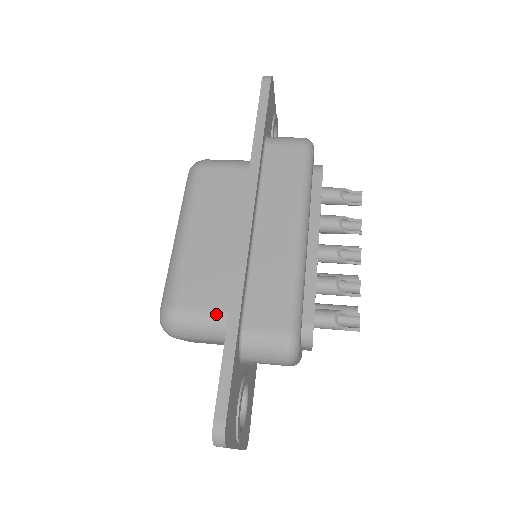
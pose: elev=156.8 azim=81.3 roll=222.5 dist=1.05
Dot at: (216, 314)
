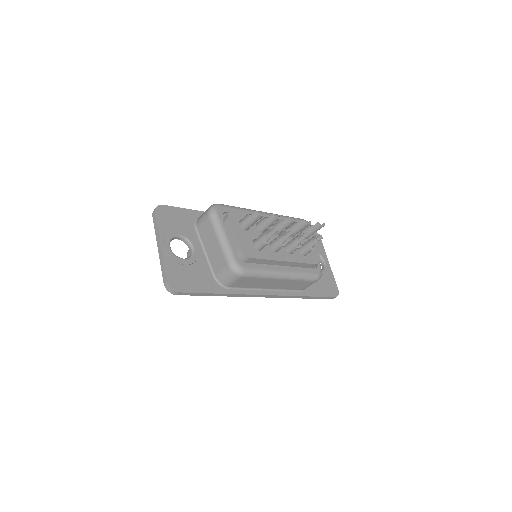
Dot at: occluded
